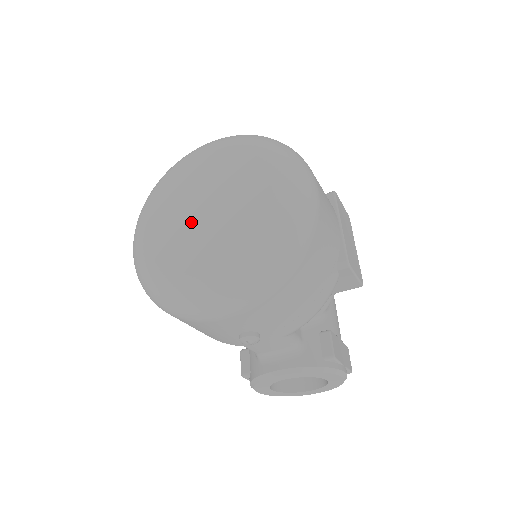
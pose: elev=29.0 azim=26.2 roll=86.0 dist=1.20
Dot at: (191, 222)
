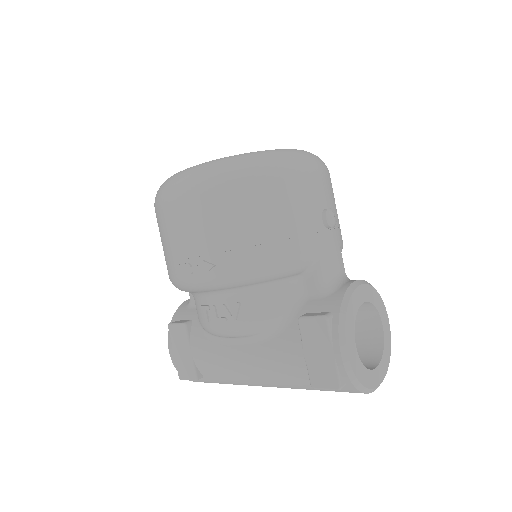
Dot at: occluded
